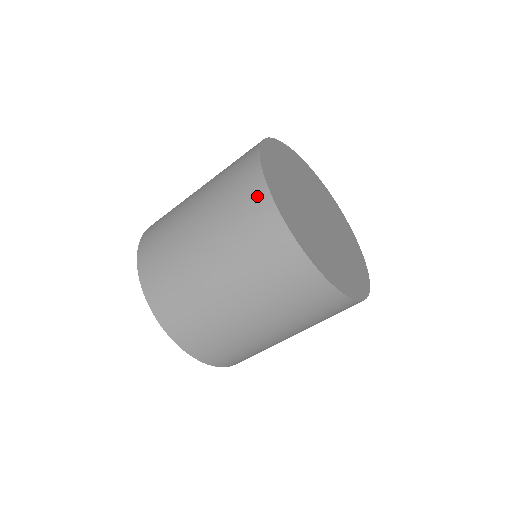
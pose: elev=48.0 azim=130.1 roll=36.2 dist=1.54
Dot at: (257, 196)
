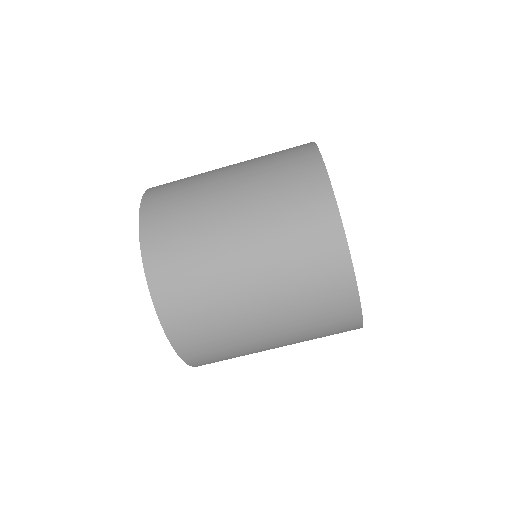
Dot at: (304, 150)
